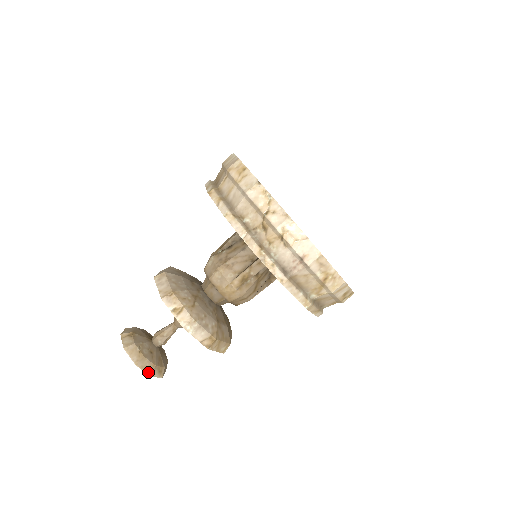
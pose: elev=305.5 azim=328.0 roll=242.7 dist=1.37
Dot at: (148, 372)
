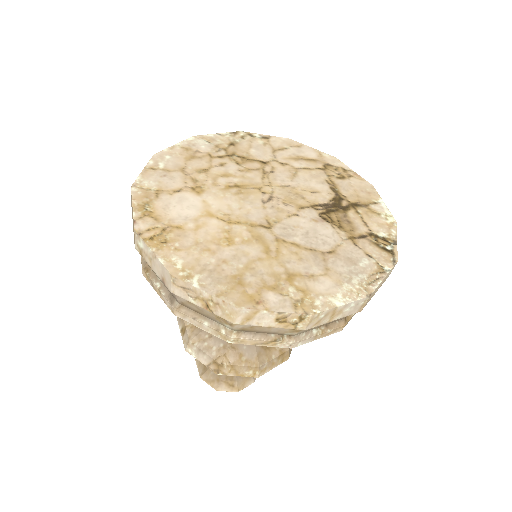
Dot at: (214, 386)
